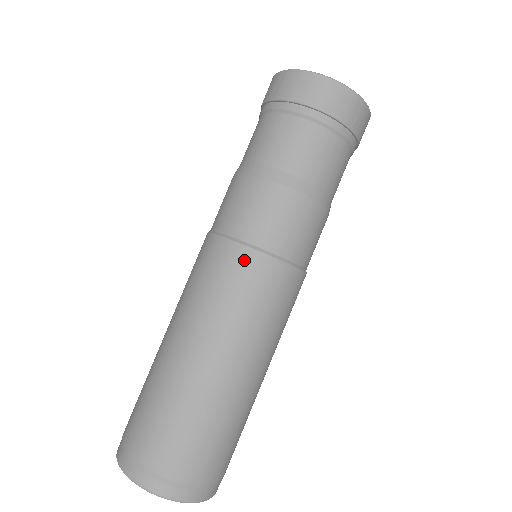
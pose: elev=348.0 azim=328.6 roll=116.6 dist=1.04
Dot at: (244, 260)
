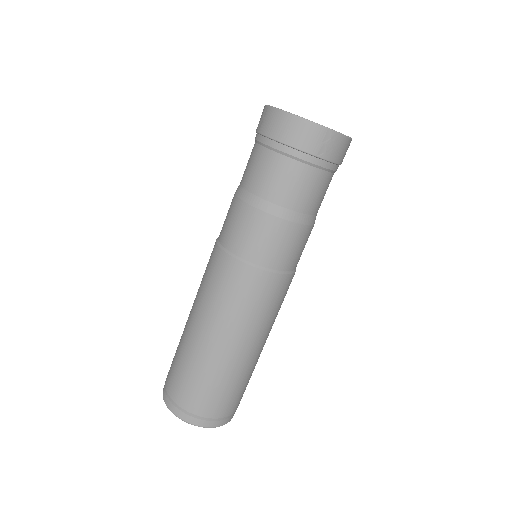
Dot at: (232, 268)
